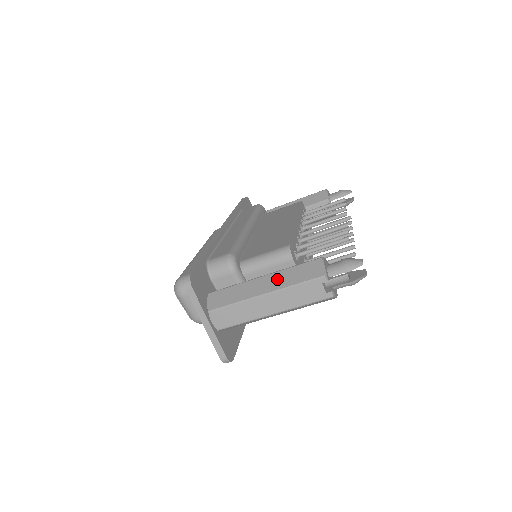
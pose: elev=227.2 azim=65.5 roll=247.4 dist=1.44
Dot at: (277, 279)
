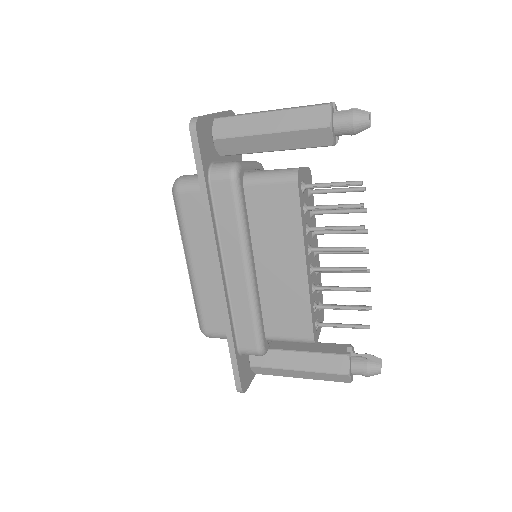
Dot at: (311, 376)
